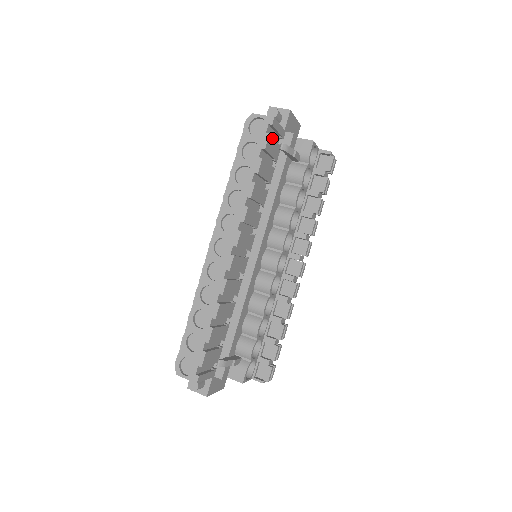
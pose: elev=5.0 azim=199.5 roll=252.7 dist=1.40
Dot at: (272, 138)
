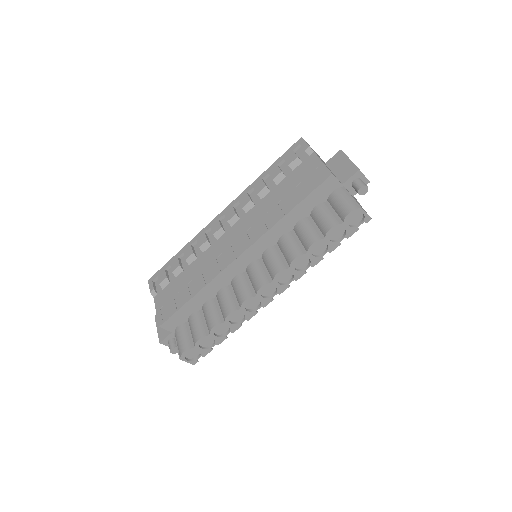
Dot at: occluded
